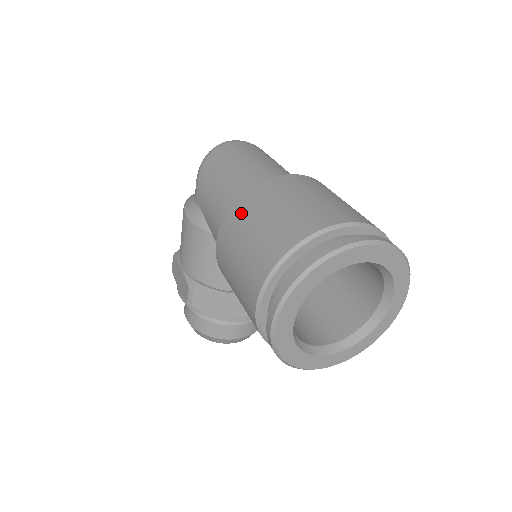
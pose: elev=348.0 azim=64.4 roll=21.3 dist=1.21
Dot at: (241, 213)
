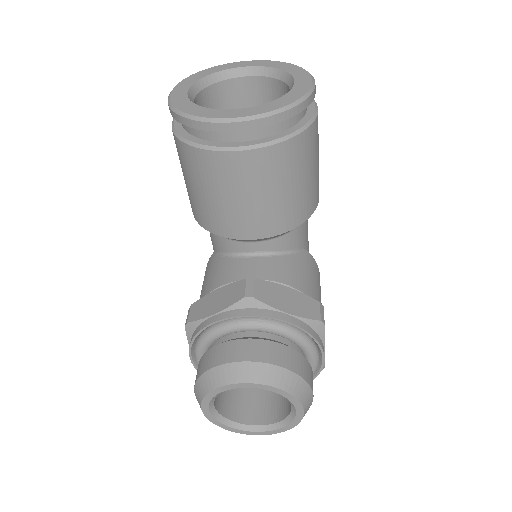
Dot at: occluded
